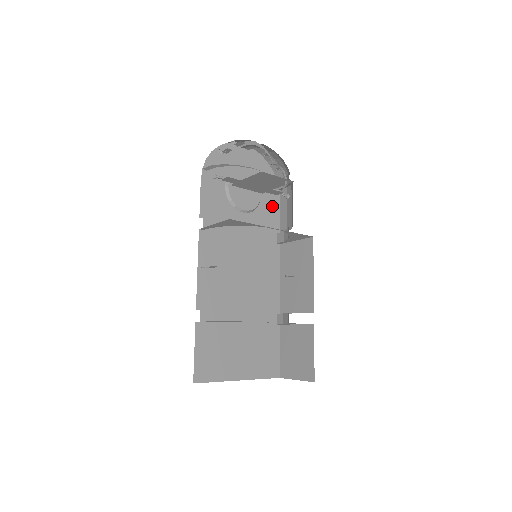
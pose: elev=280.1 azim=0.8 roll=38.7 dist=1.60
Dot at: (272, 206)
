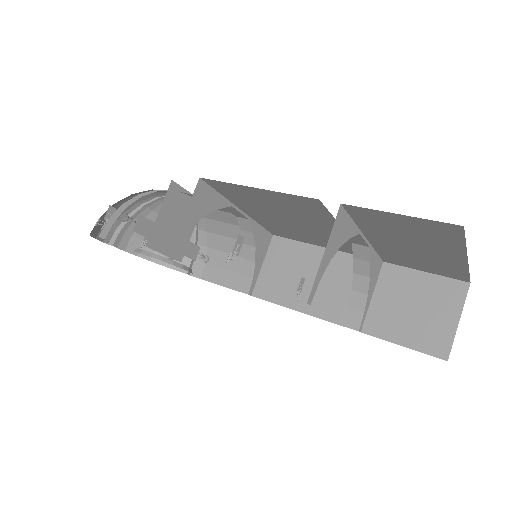
Dot at: occluded
